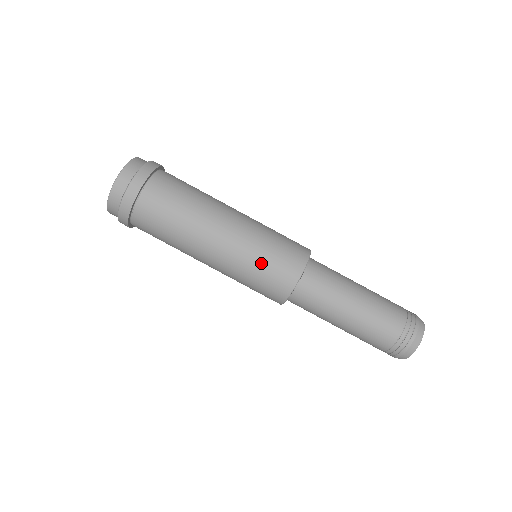
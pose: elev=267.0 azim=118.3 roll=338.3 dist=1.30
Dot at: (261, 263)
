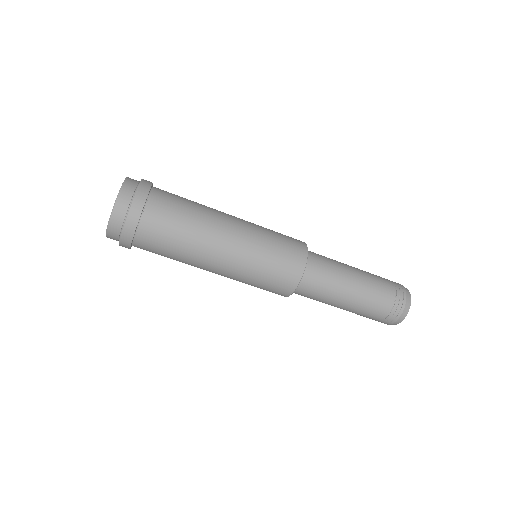
Dot at: (259, 280)
